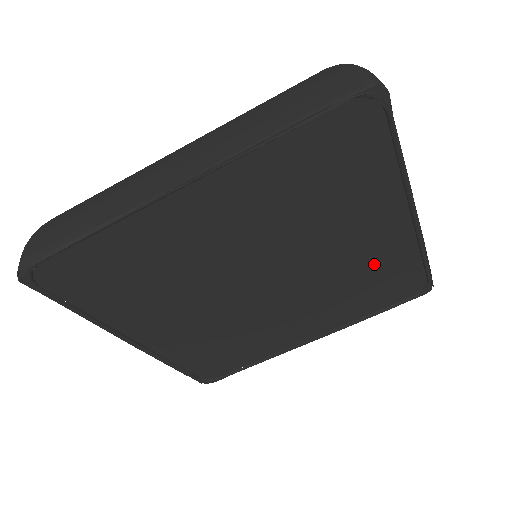
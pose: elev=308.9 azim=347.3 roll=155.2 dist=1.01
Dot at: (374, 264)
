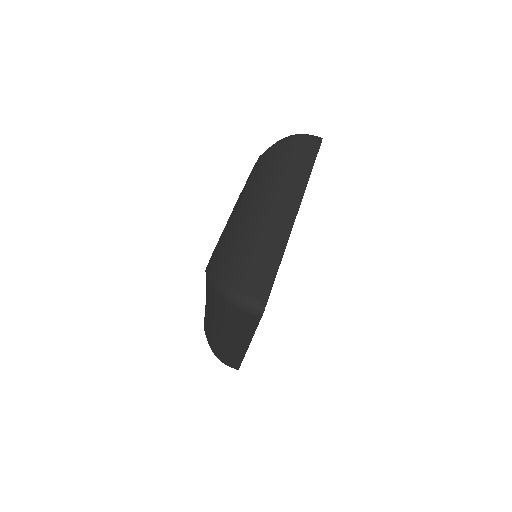
Dot at: occluded
